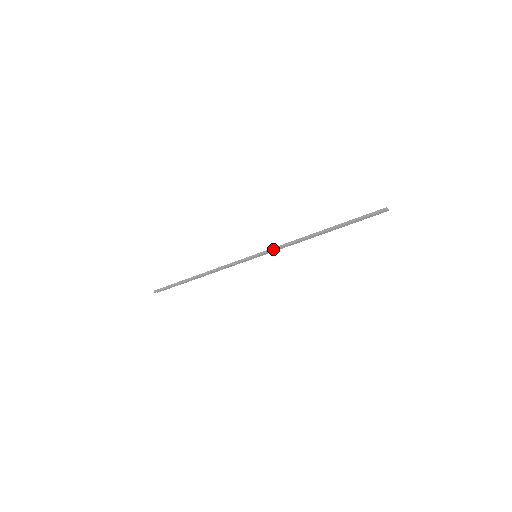
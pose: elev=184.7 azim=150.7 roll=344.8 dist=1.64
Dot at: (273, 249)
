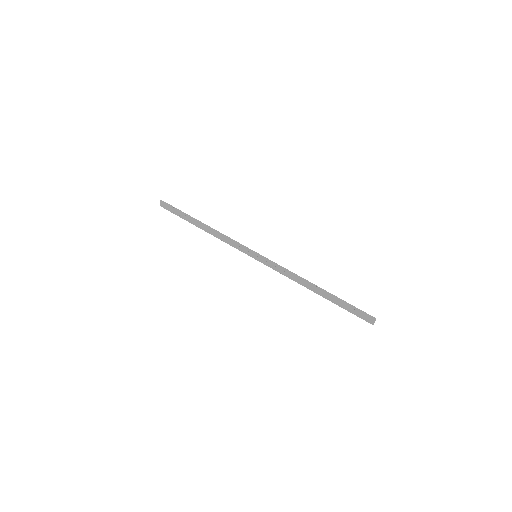
Dot at: (274, 263)
